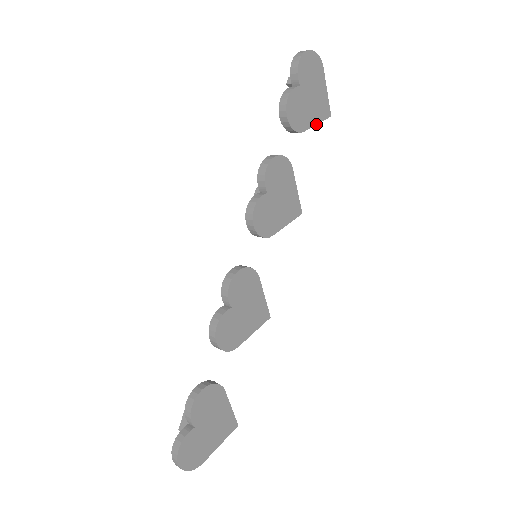
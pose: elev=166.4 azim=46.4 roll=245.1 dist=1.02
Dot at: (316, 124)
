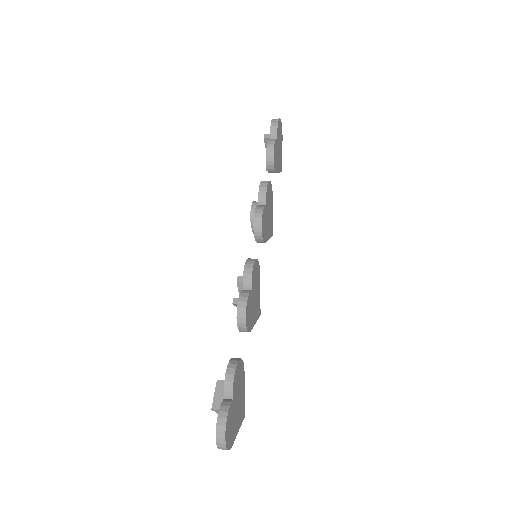
Dot at: (279, 172)
